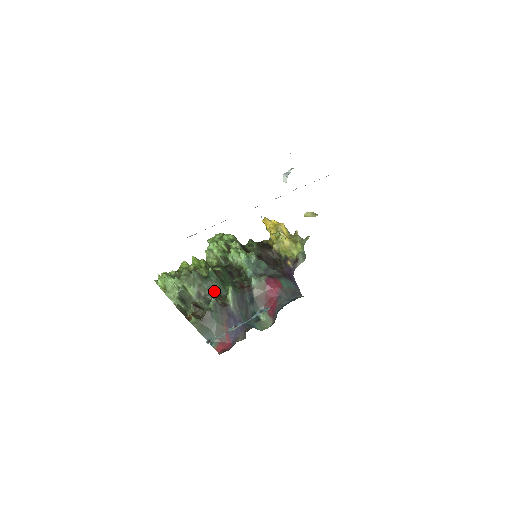
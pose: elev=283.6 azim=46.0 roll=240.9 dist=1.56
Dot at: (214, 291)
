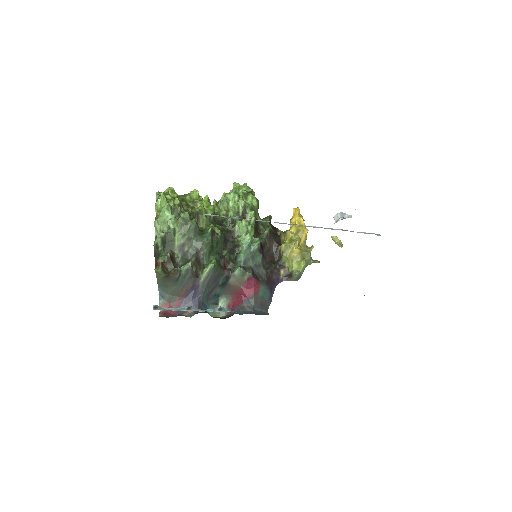
Dot at: (197, 254)
